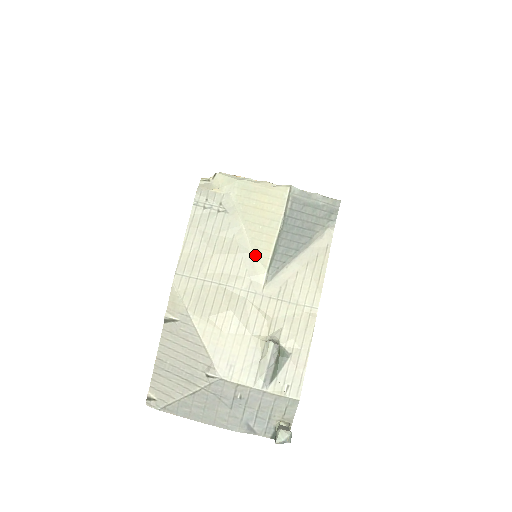
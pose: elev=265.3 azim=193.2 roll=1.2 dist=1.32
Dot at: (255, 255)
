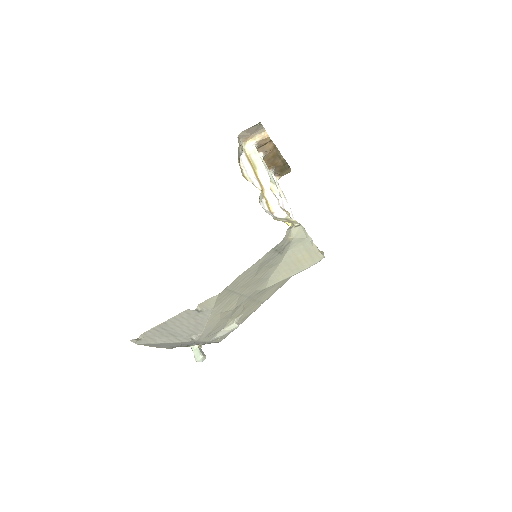
Dot at: (269, 280)
